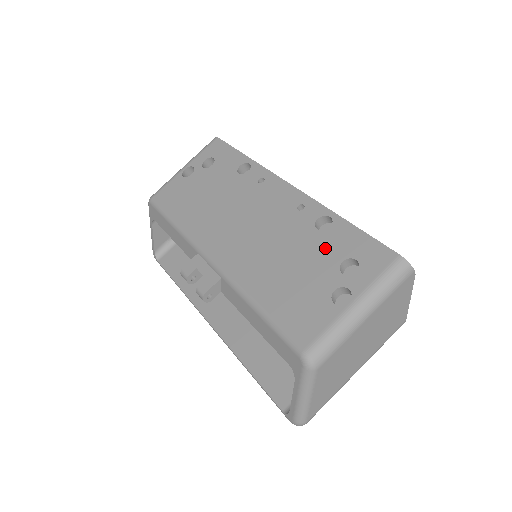
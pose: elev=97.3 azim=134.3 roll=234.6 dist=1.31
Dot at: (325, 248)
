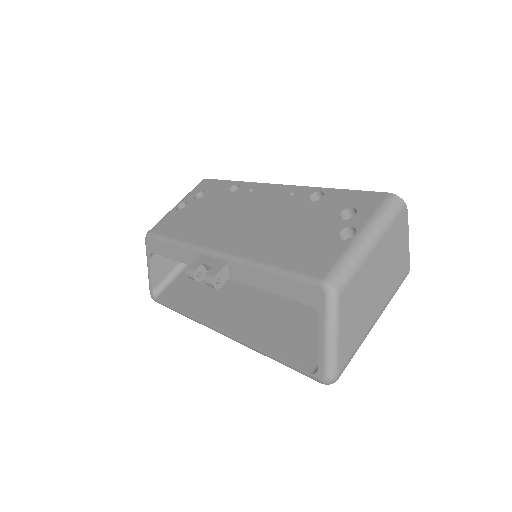
Dot at: (322, 210)
